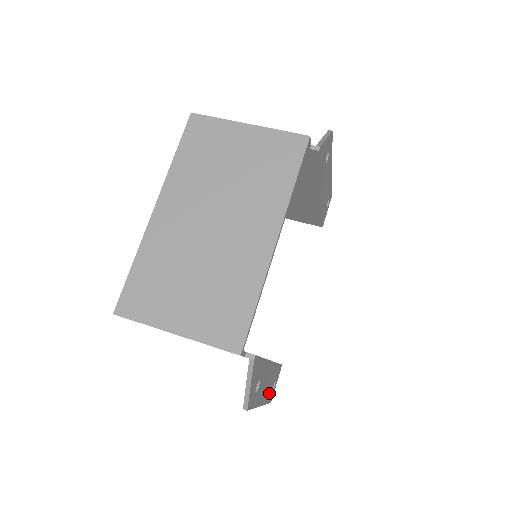
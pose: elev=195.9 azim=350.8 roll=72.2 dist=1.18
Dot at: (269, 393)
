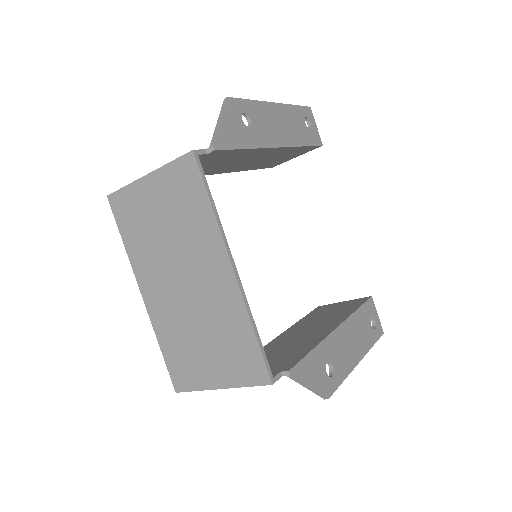
Dot at: (368, 337)
